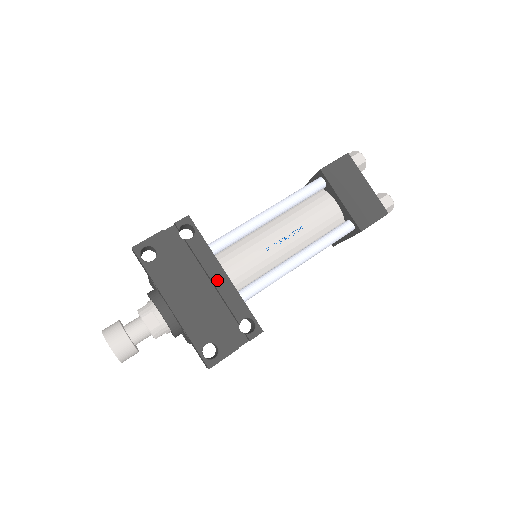
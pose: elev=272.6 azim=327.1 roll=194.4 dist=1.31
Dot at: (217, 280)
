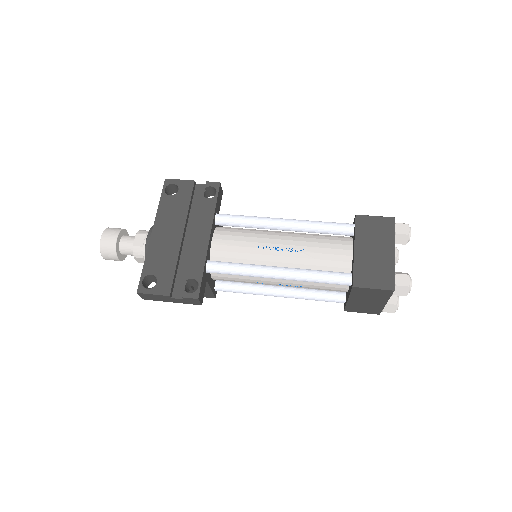
Dot at: (199, 237)
